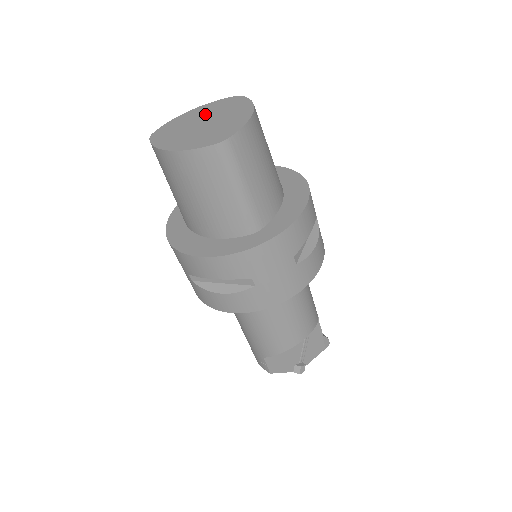
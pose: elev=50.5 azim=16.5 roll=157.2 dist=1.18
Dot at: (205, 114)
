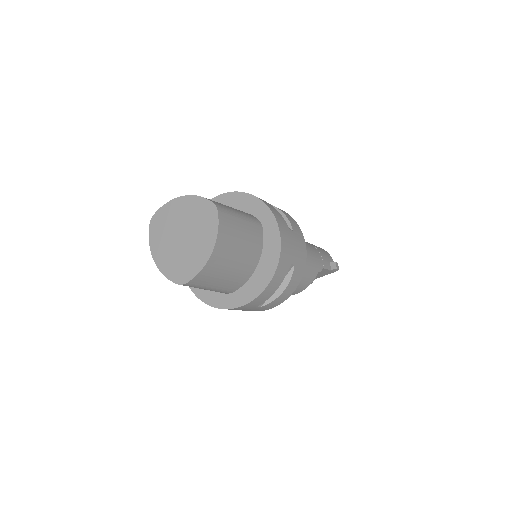
Dot at: (187, 219)
